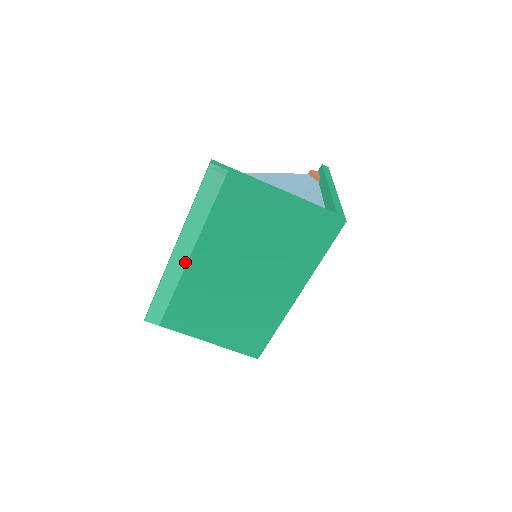
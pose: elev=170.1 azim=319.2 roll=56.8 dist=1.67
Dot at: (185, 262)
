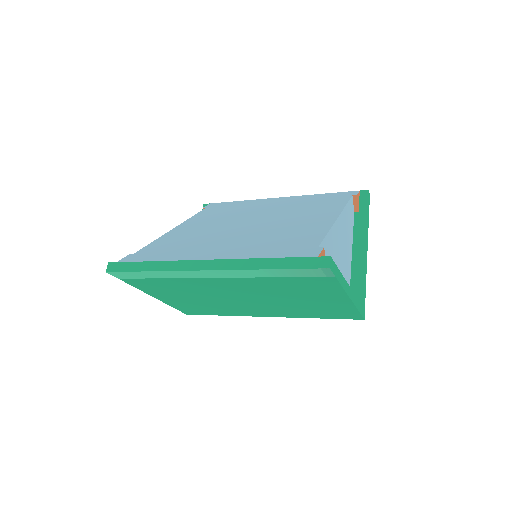
Dot at: (205, 277)
